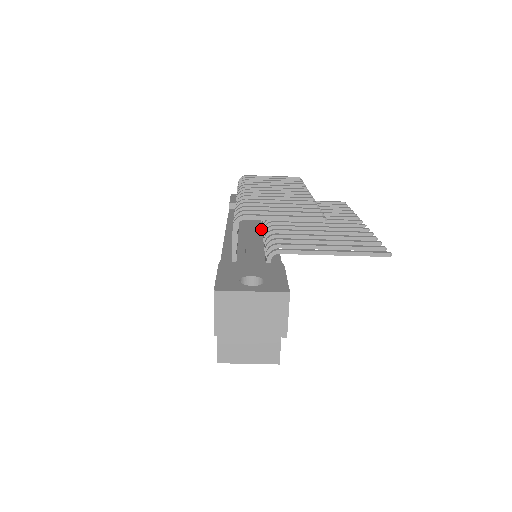
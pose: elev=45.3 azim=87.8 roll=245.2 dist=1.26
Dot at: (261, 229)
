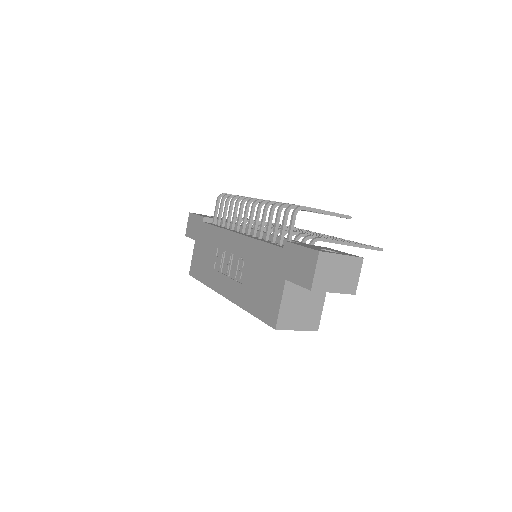
Dot at: occluded
